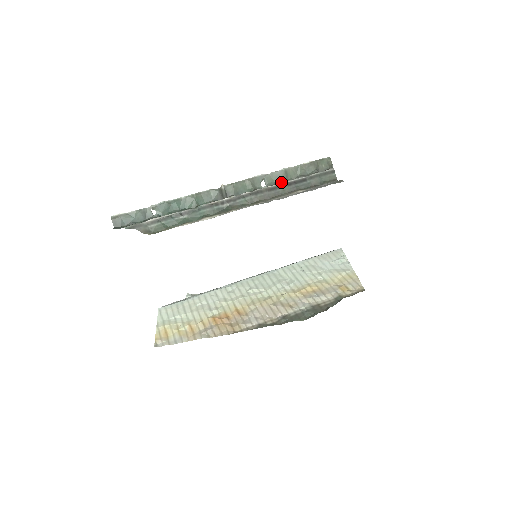
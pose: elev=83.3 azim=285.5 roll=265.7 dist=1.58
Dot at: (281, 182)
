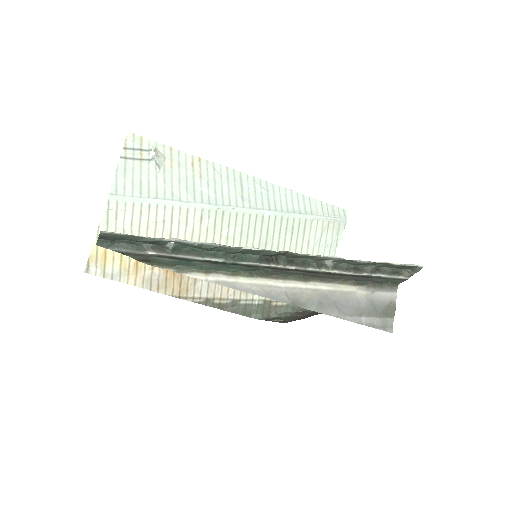
Dot at: (348, 271)
